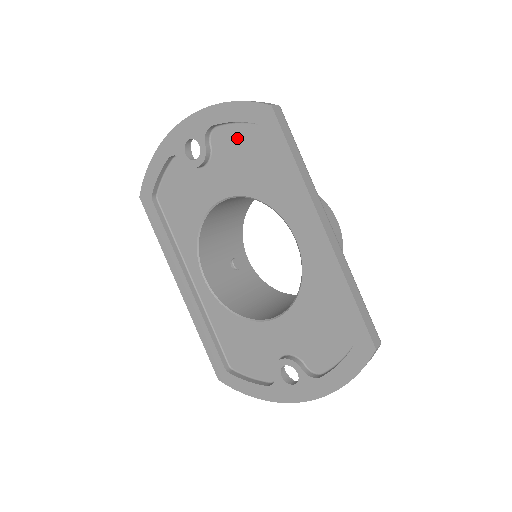
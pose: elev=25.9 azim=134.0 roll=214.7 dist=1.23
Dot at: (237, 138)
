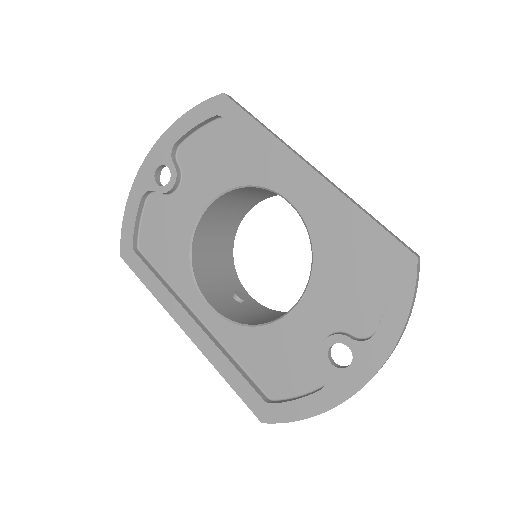
Dot at: (202, 143)
